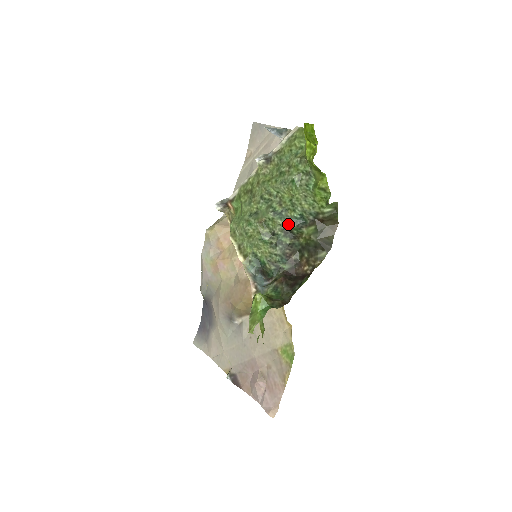
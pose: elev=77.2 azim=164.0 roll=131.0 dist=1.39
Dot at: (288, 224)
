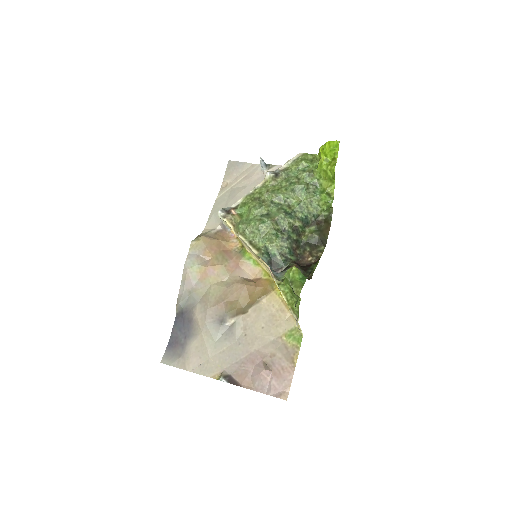
Dot at: (297, 223)
